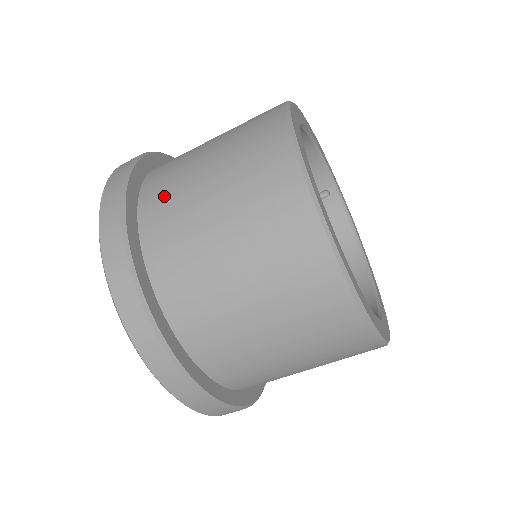
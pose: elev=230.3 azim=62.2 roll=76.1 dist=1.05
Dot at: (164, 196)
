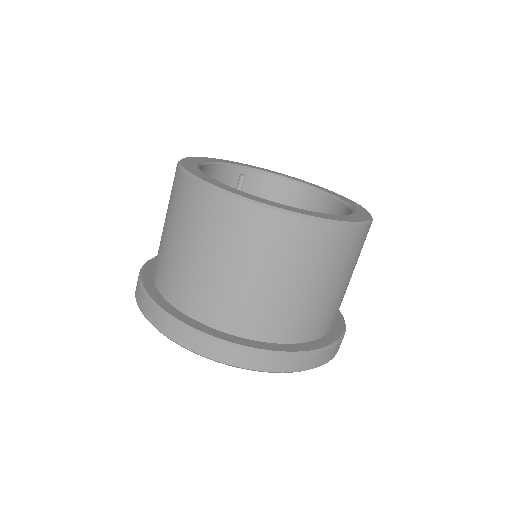
Dot at: (190, 292)
